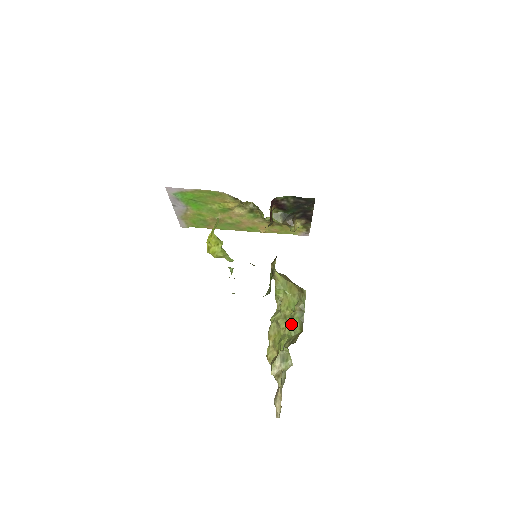
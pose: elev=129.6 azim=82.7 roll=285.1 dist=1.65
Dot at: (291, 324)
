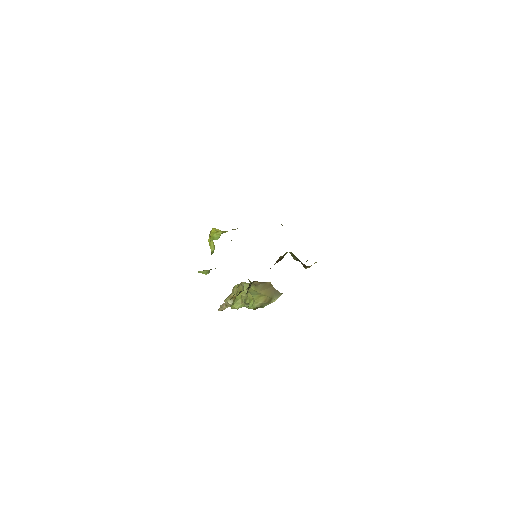
Dot at: (248, 304)
